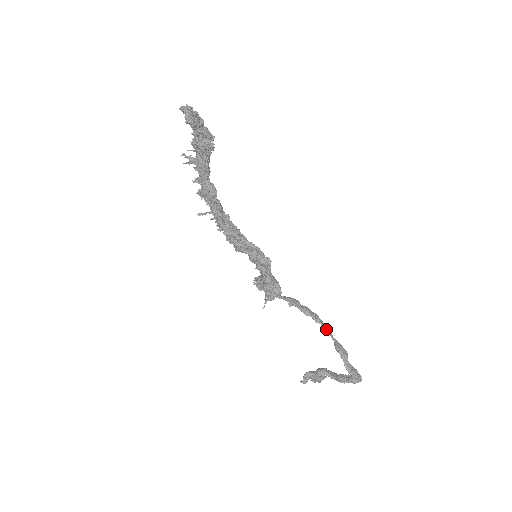
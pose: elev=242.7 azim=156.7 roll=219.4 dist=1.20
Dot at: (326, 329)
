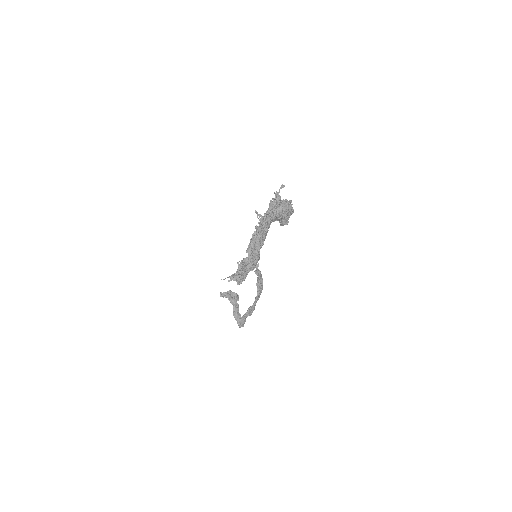
Dot at: (256, 299)
